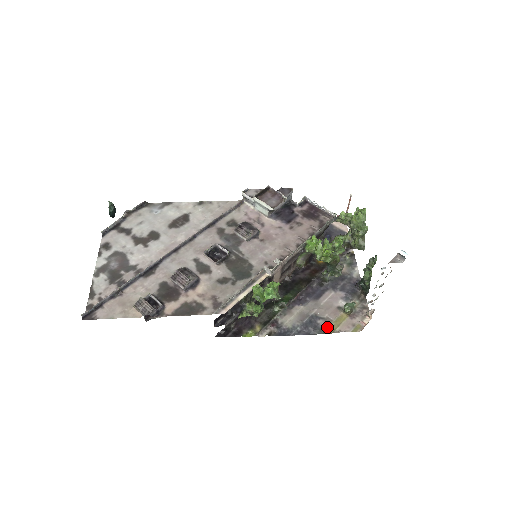
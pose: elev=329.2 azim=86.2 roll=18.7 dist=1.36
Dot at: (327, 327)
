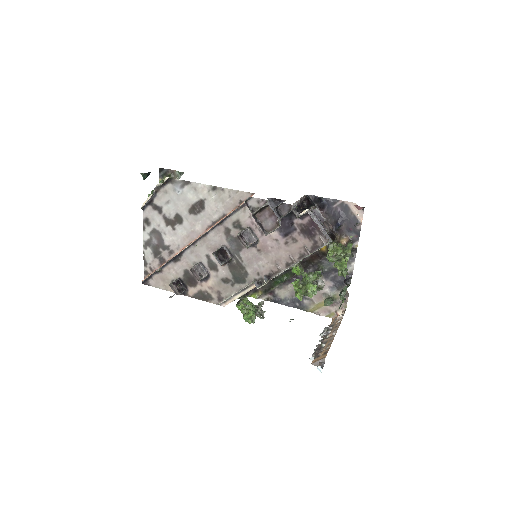
Dot at: (309, 307)
